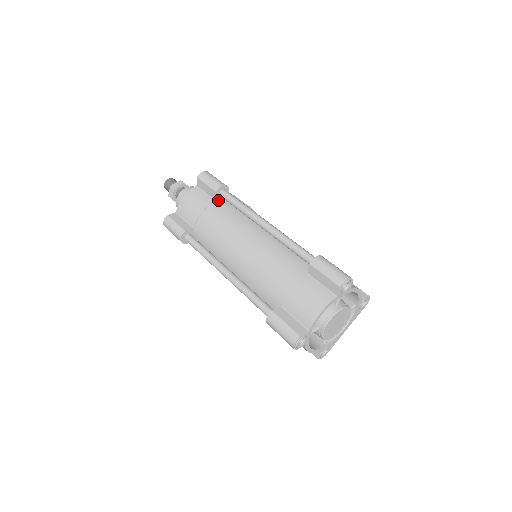
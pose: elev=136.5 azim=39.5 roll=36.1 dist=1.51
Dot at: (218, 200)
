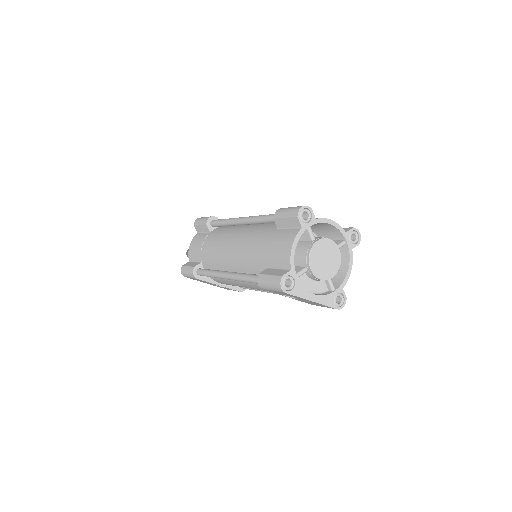
Dot at: occluded
